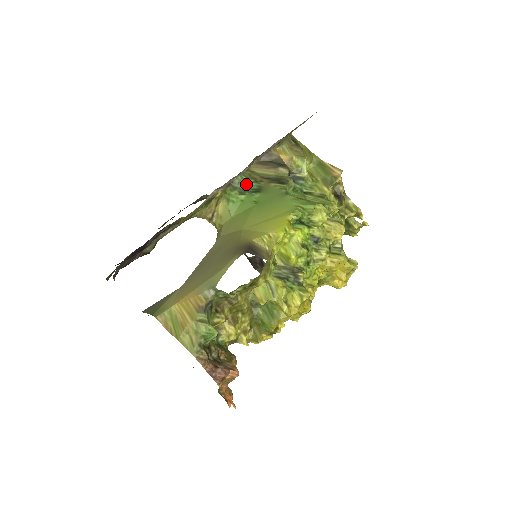
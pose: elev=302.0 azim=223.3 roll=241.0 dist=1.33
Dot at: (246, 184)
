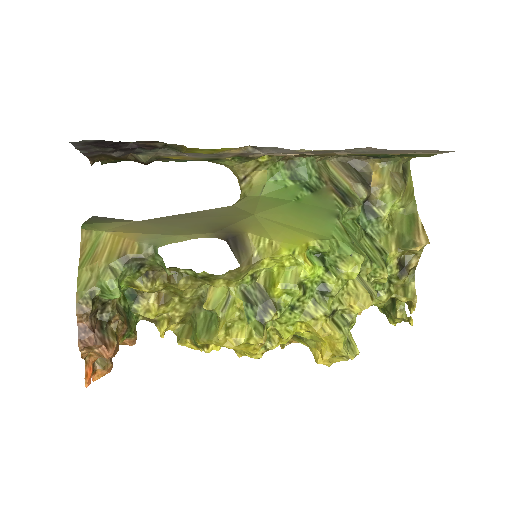
Dot at: (306, 173)
